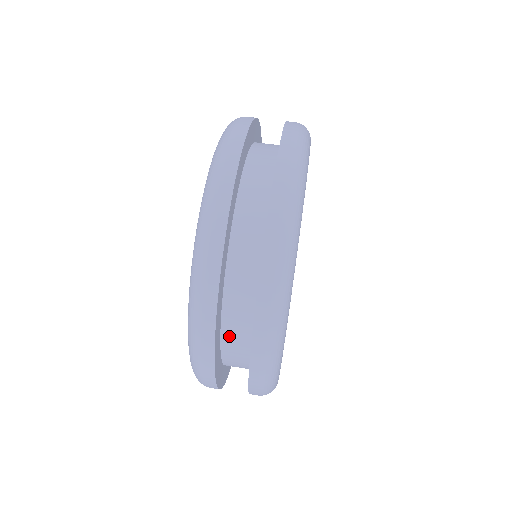
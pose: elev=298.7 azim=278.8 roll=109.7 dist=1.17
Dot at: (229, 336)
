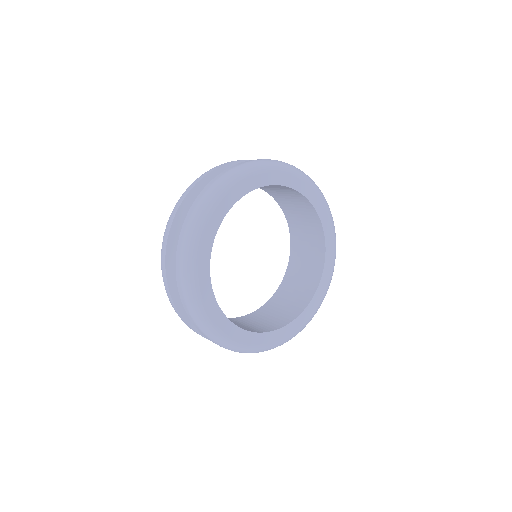
Dot at: occluded
